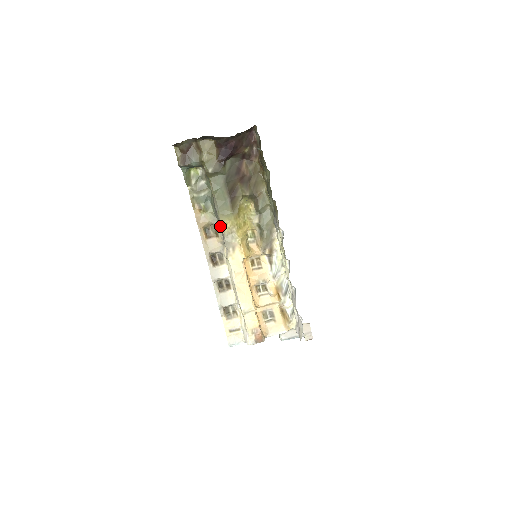
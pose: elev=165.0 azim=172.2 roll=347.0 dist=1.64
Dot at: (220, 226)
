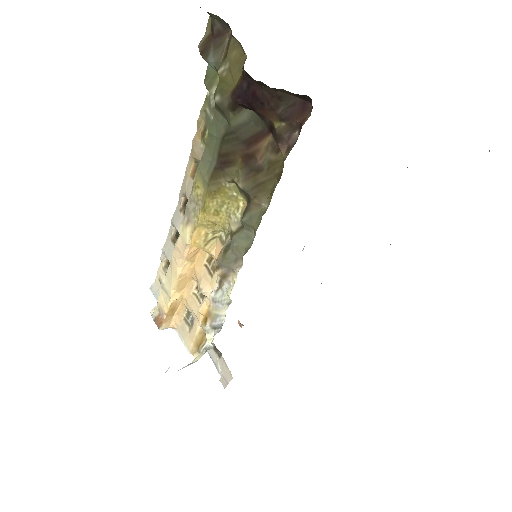
Dot at: occluded
